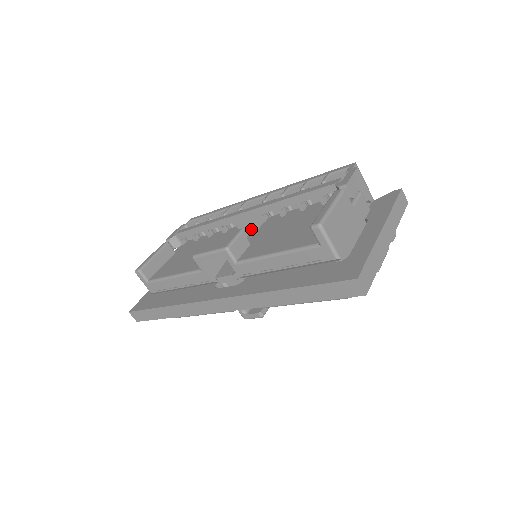
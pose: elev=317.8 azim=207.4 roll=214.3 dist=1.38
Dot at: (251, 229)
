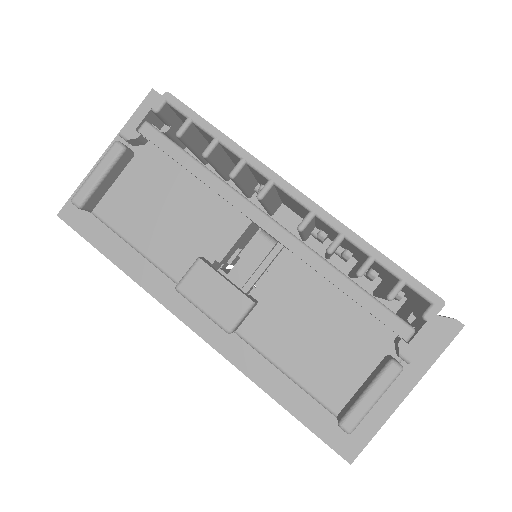
Dot at: (264, 231)
